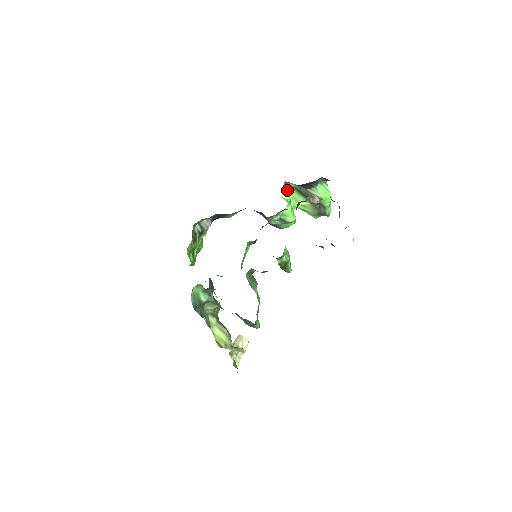
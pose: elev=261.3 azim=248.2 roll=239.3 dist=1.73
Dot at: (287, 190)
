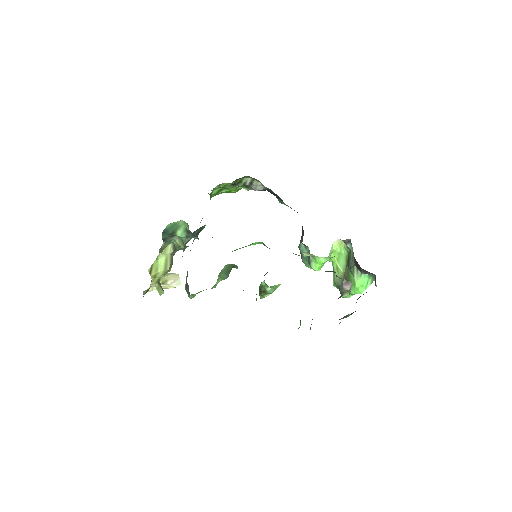
Dot at: (343, 244)
